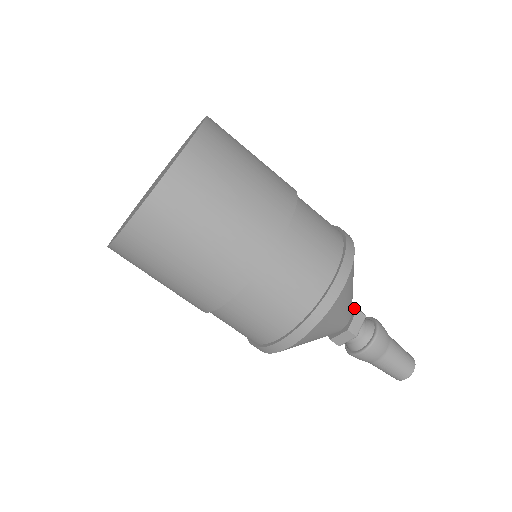
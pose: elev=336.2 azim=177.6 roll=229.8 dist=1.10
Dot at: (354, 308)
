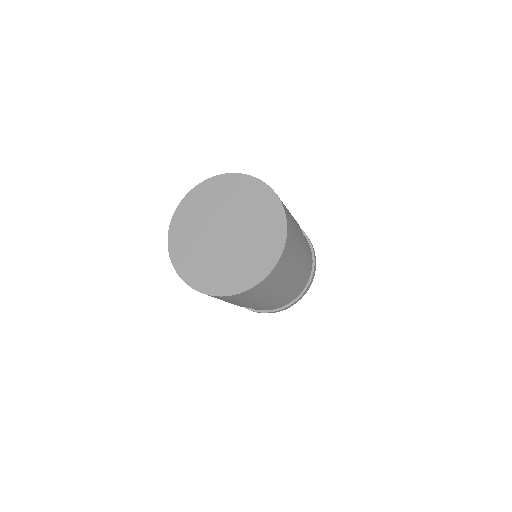
Dot at: occluded
